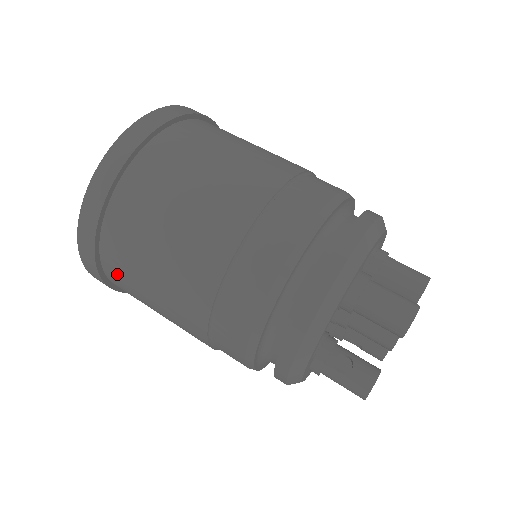
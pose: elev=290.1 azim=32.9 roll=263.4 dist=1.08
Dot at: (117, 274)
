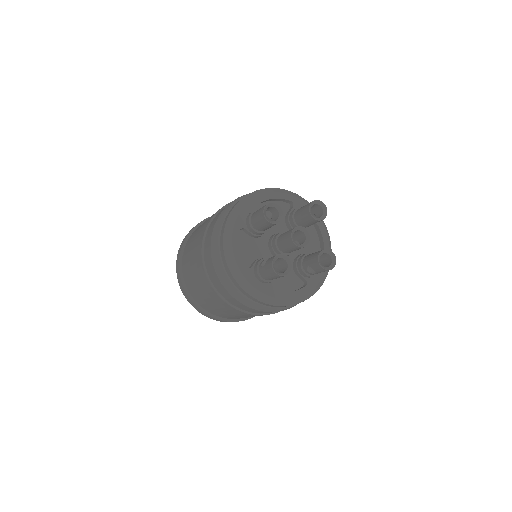
Dot at: (193, 293)
